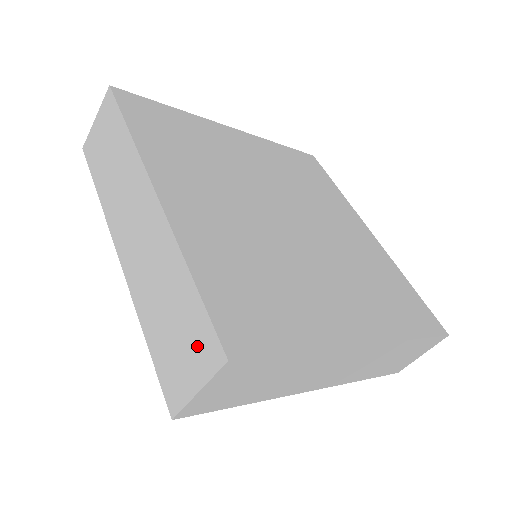
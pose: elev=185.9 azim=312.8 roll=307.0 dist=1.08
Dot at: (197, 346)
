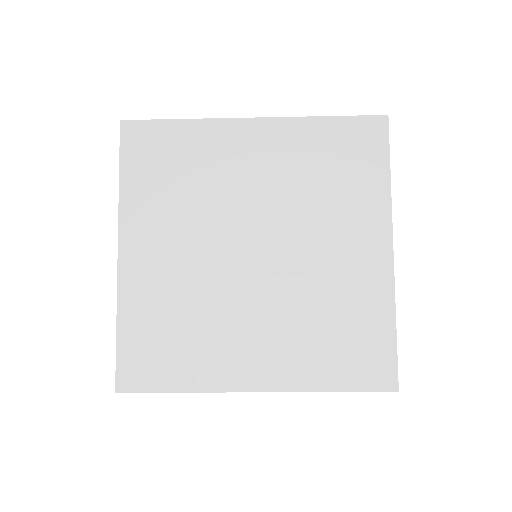
Dot at: occluded
